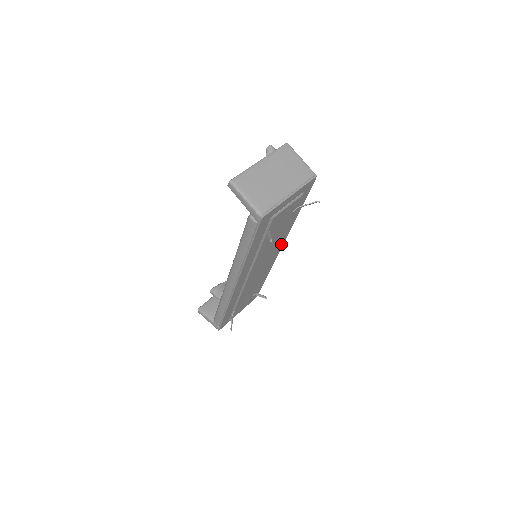
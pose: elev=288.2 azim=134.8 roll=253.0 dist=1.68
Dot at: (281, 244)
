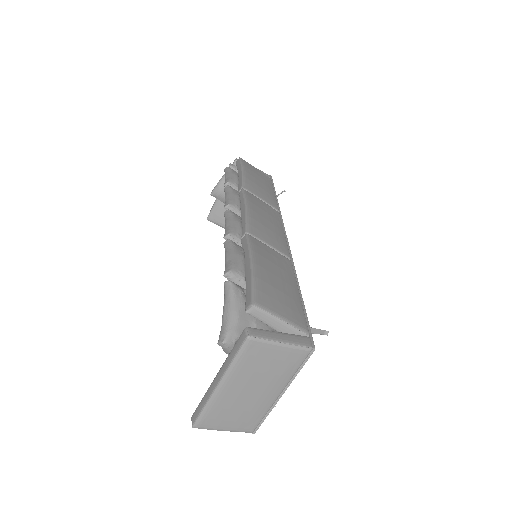
Dot at: occluded
